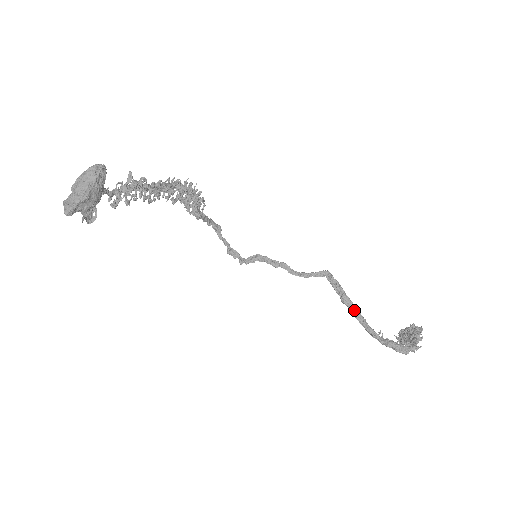
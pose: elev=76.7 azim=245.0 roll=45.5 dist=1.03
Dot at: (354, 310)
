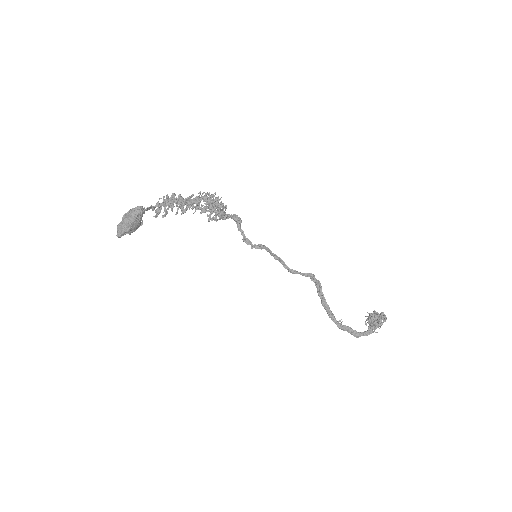
Dot at: (324, 303)
